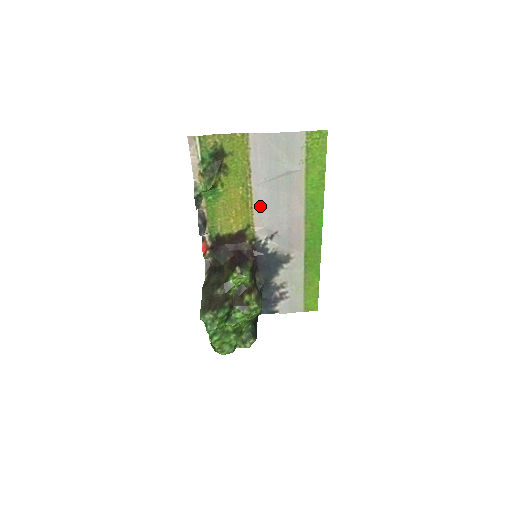
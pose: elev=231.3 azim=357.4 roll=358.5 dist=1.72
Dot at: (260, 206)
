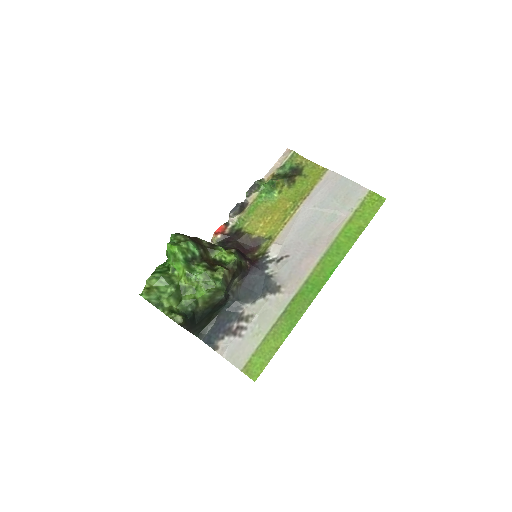
Dot at: (293, 225)
